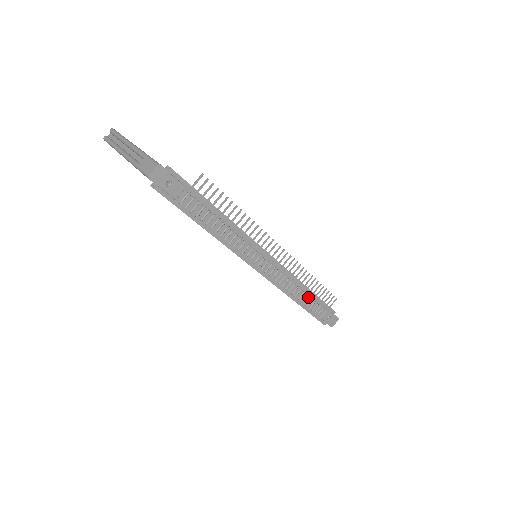
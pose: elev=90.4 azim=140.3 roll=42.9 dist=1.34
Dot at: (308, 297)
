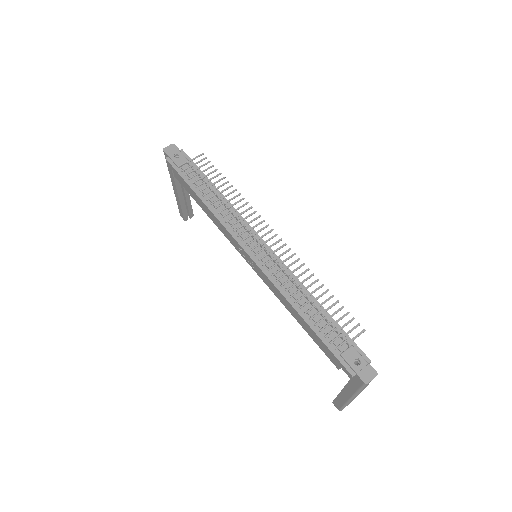
Dot at: (316, 312)
